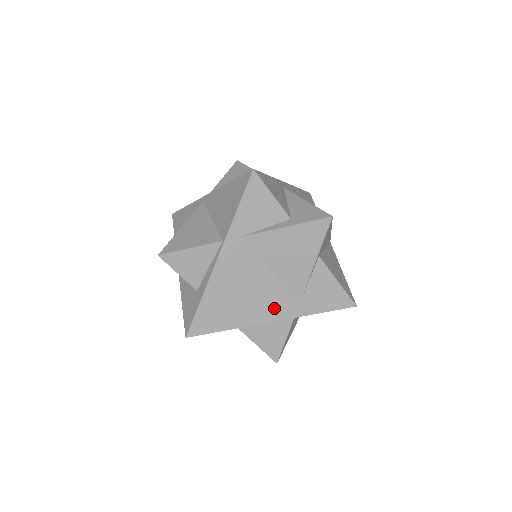
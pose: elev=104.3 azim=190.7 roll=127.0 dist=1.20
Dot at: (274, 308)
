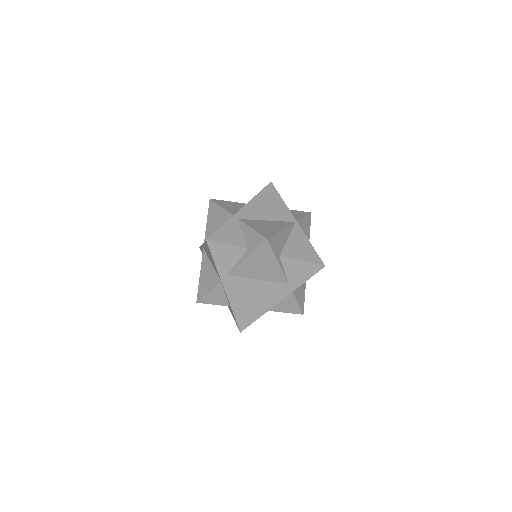
Dot at: (276, 295)
